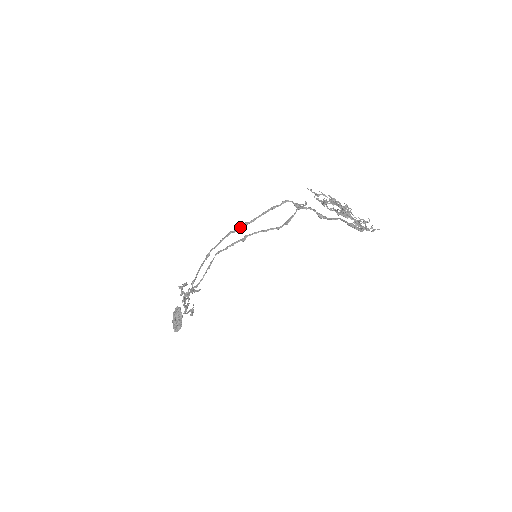
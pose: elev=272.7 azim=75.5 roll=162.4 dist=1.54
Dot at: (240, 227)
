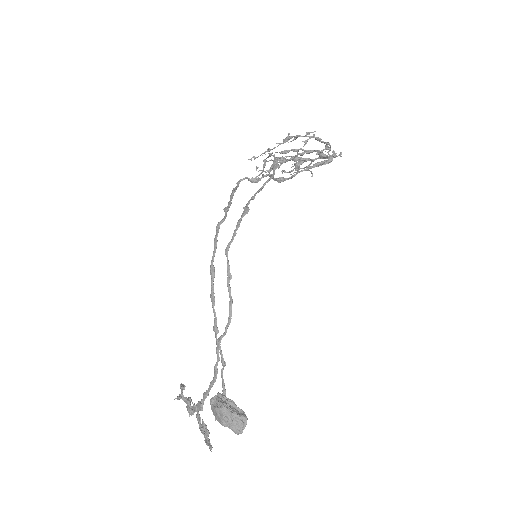
Dot at: occluded
